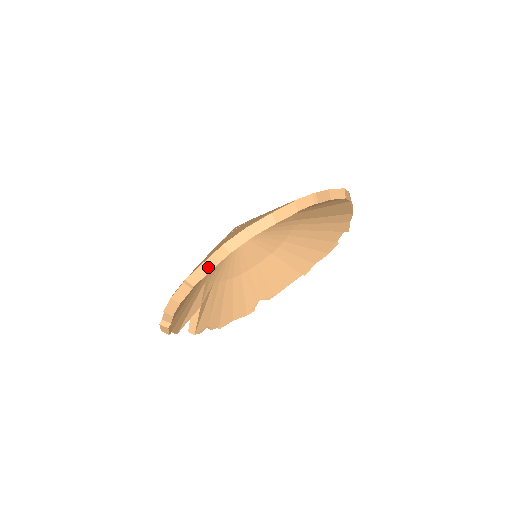
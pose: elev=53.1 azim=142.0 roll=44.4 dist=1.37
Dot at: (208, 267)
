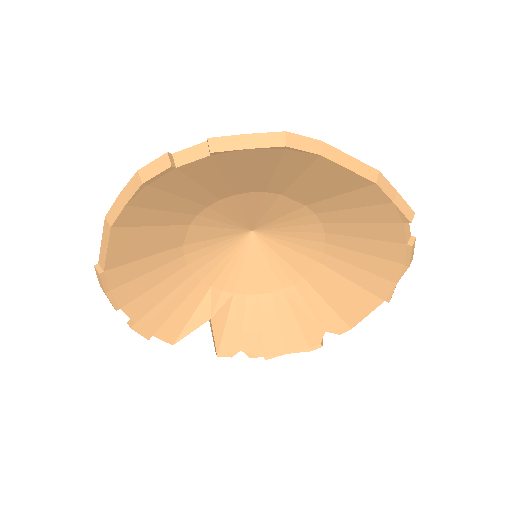
Dot at: (105, 247)
